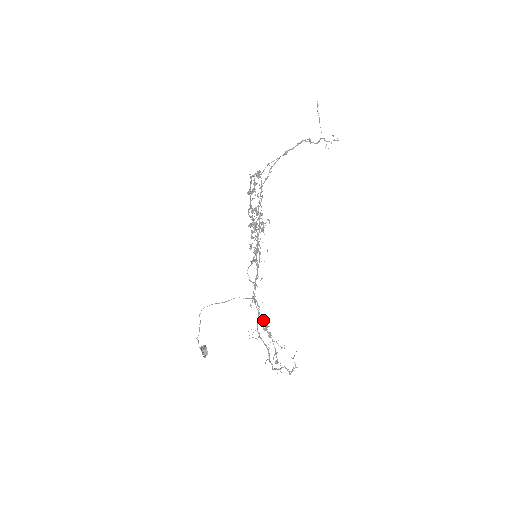
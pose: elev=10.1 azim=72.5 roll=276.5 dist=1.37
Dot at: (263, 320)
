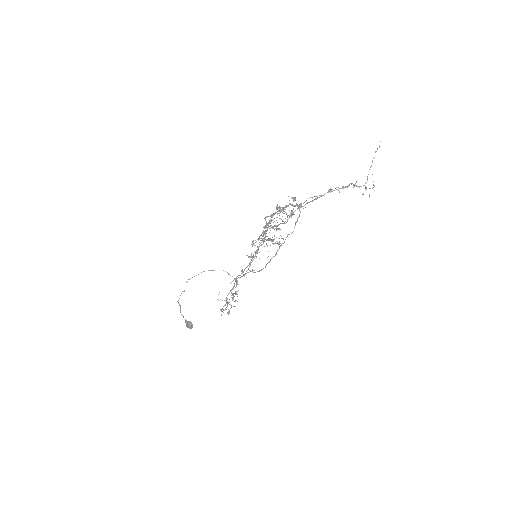
Dot at: (235, 293)
